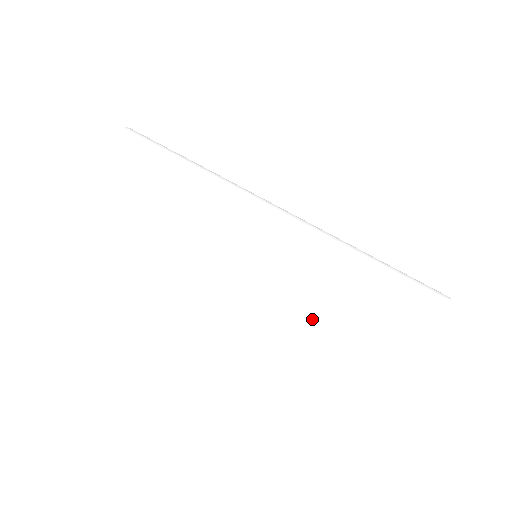
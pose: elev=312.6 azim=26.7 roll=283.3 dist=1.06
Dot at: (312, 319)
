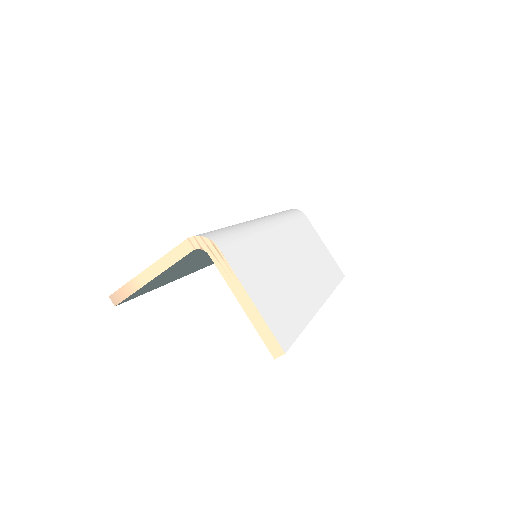
Dot at: (319, 268)
